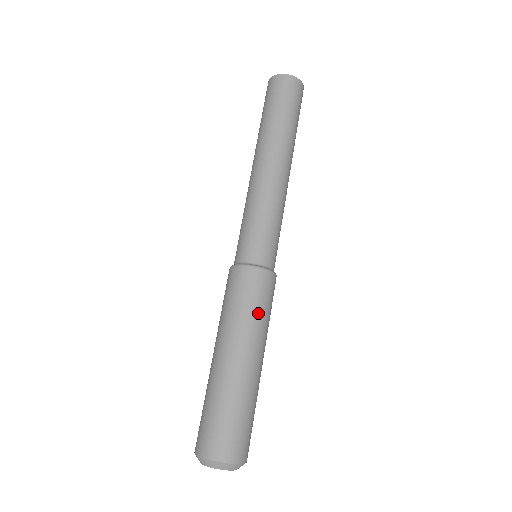
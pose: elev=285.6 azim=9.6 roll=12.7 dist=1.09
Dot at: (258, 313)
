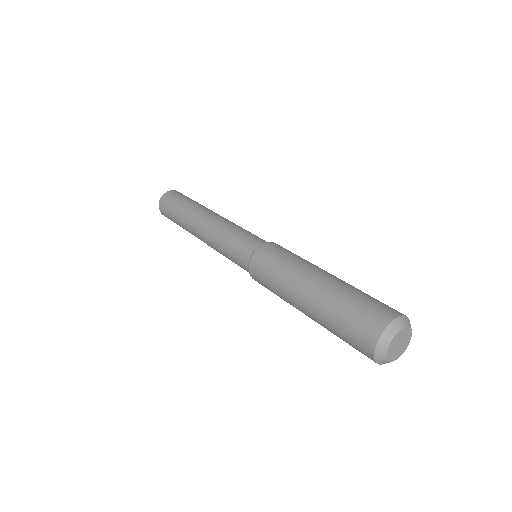
Dot at: (291, 258)
